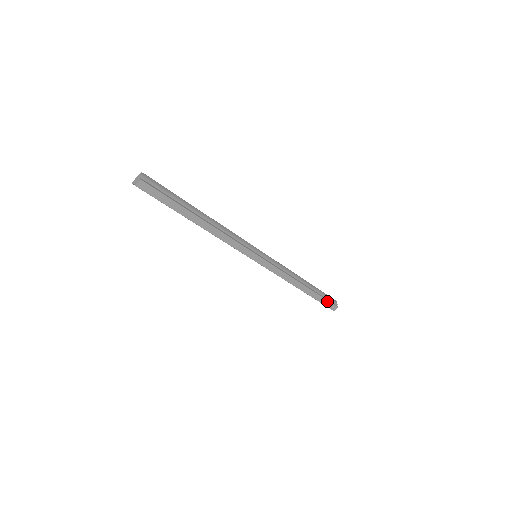
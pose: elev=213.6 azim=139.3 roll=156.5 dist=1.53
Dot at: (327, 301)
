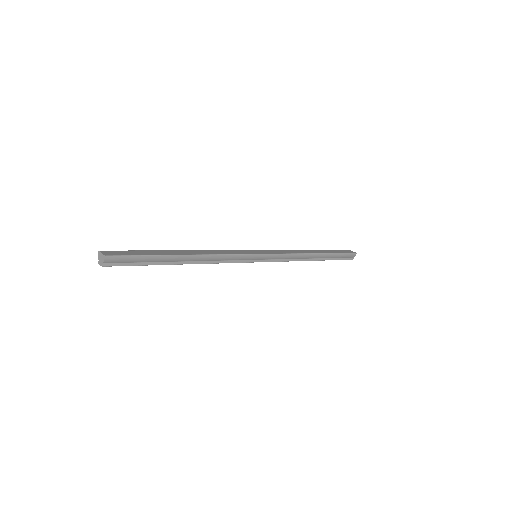
Dot at: (340, 259)
